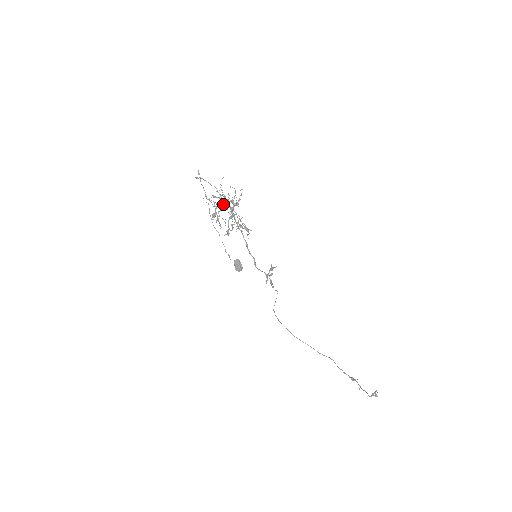
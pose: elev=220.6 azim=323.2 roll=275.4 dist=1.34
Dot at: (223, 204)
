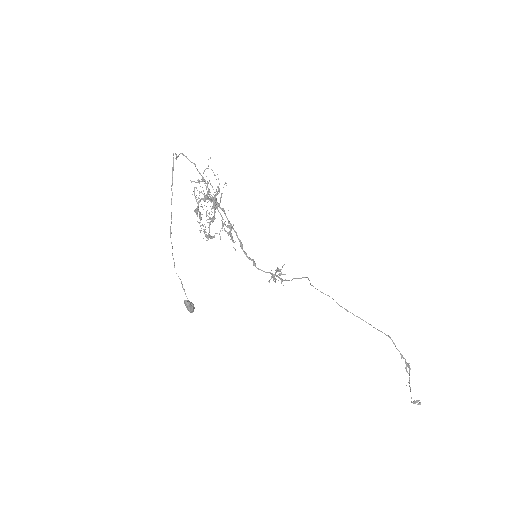
Dot at: occluded
